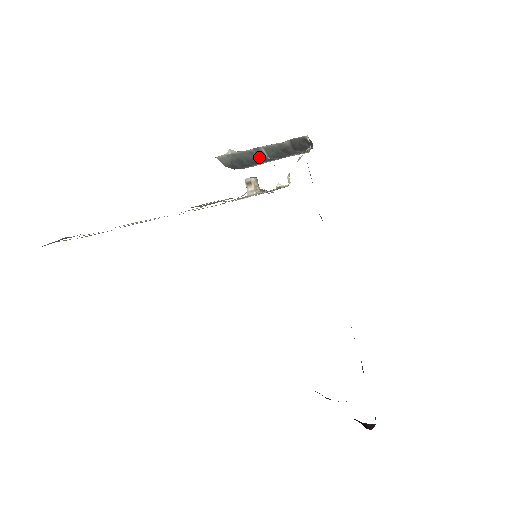
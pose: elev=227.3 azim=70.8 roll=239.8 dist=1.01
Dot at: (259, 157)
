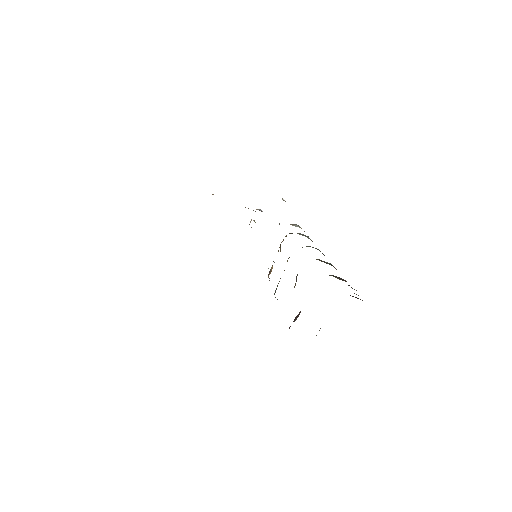
Dot at: occluded
